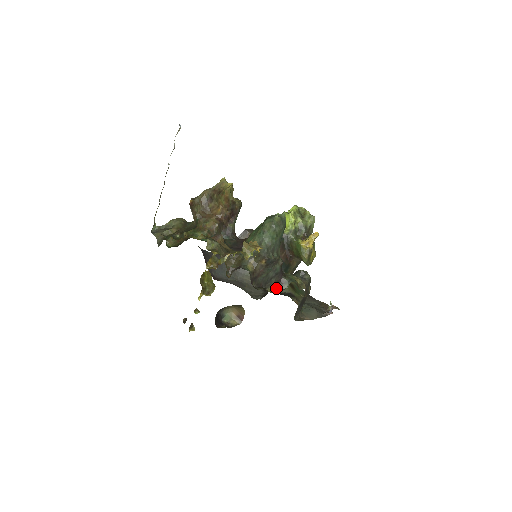
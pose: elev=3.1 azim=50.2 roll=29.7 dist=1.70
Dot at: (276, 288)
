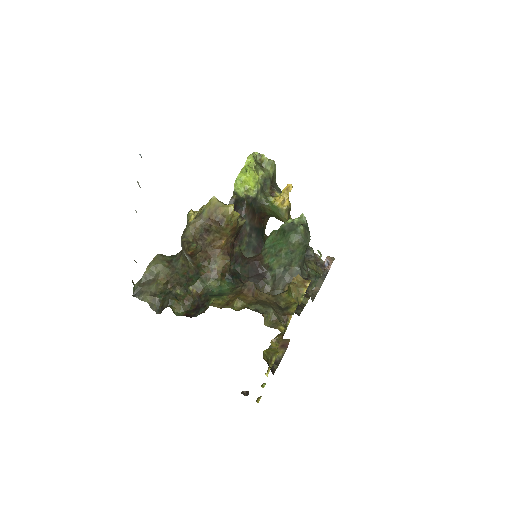
Dot at: (305, 294)
